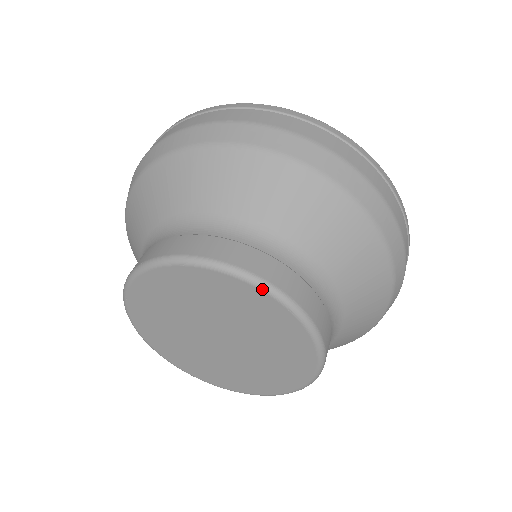
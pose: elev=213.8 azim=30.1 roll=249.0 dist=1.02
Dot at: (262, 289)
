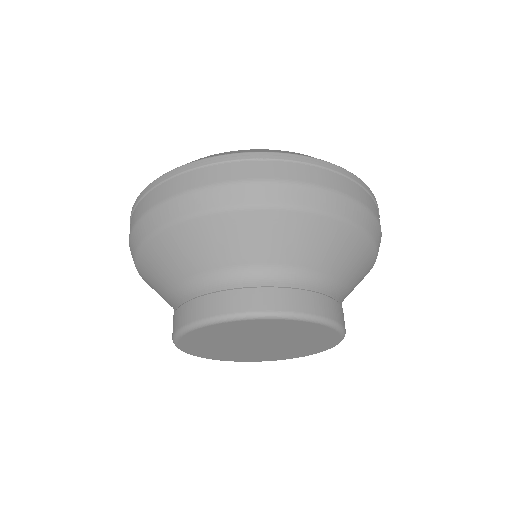
Dot at: (342, 337)
